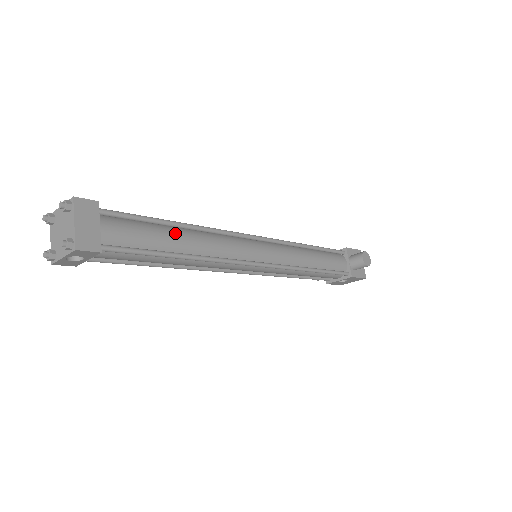
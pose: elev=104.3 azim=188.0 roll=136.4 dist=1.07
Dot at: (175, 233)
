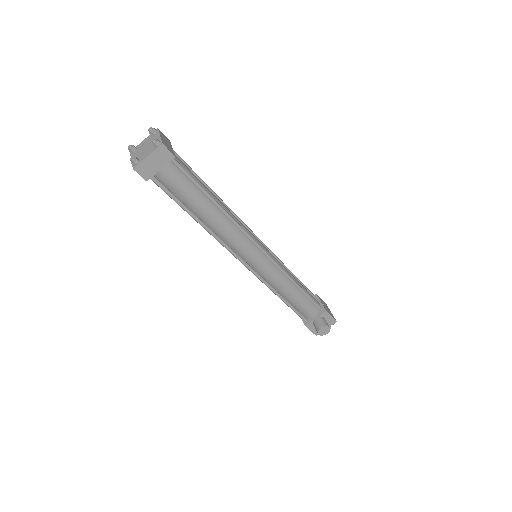
Dot at: (207, 206)
